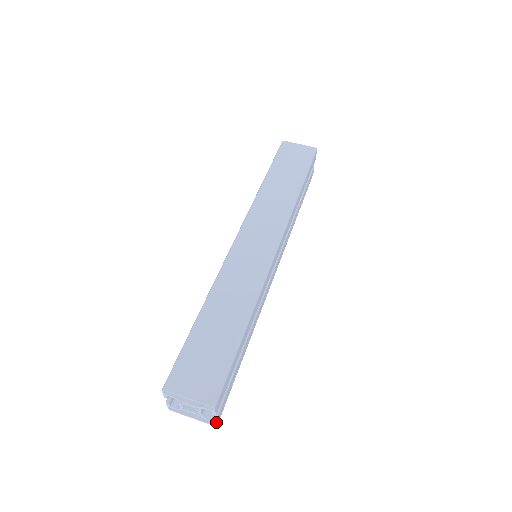
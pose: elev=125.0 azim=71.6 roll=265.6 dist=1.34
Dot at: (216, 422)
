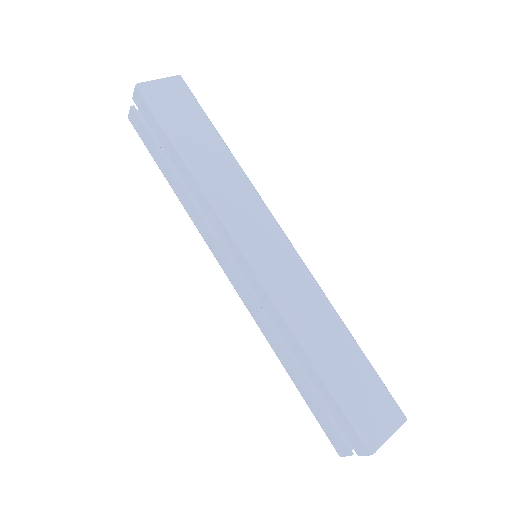
Dot at: occluded
